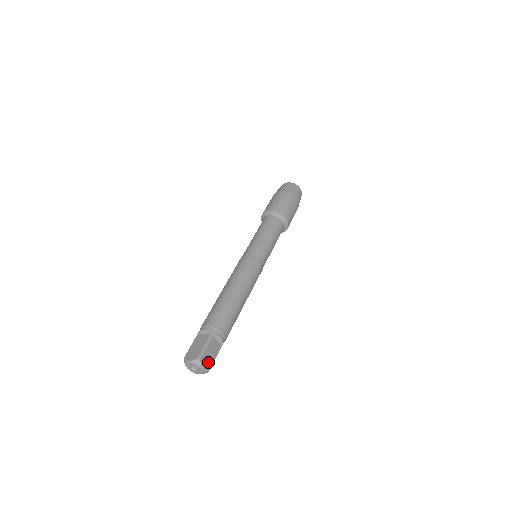
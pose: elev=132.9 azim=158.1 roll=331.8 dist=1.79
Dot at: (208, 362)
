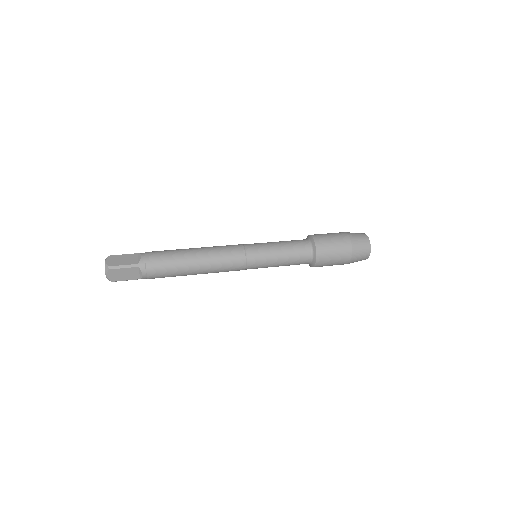
Dot at: (114, 262)
